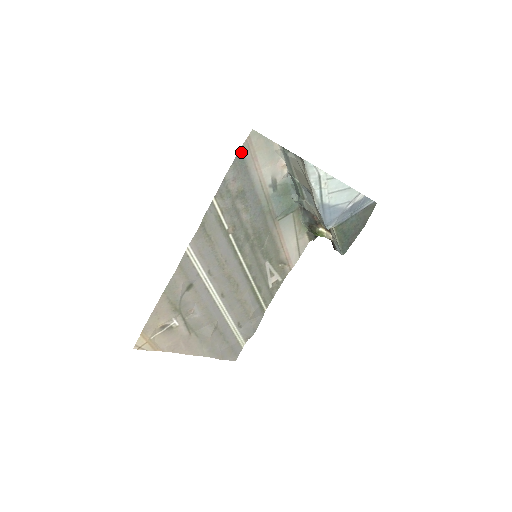
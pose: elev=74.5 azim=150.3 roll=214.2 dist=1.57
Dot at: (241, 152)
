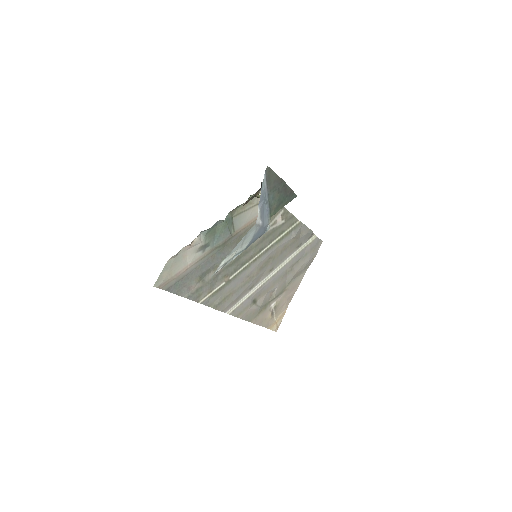
Dot at: (169, 289)
